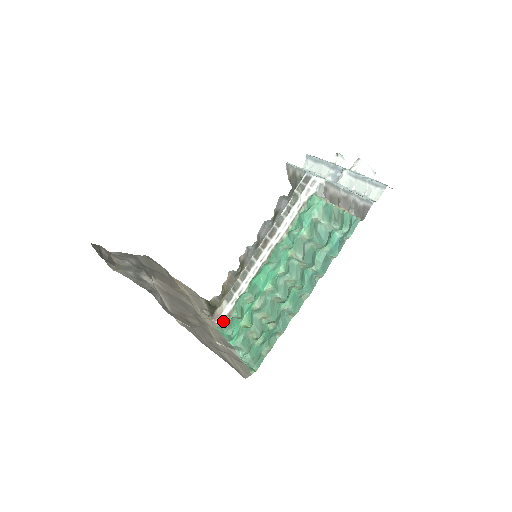
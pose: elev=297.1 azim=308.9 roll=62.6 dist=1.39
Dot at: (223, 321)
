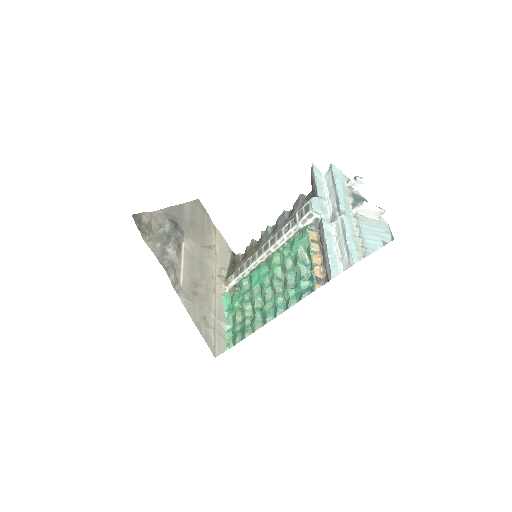
Dot at: (230, 289)
